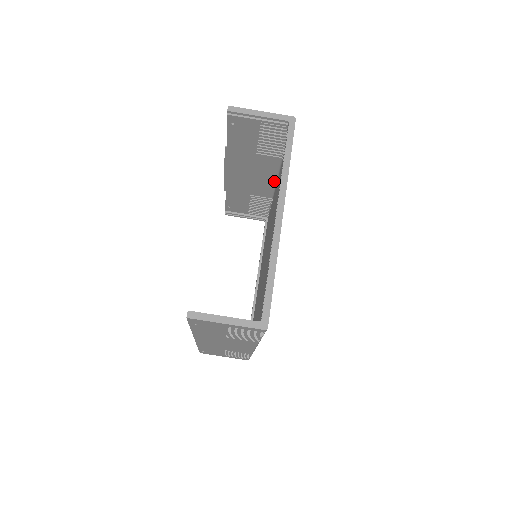
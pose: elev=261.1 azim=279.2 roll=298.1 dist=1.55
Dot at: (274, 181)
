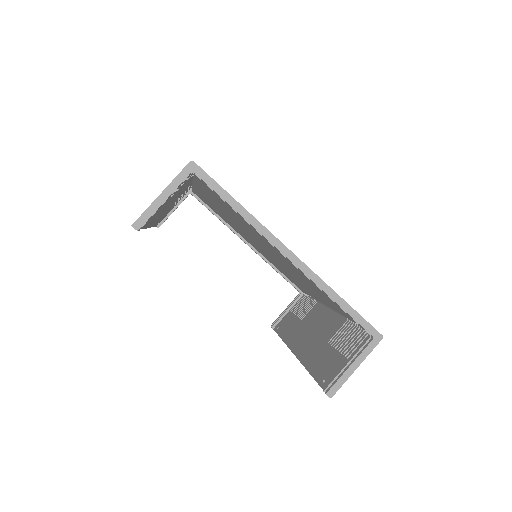
Dot at: occluded
